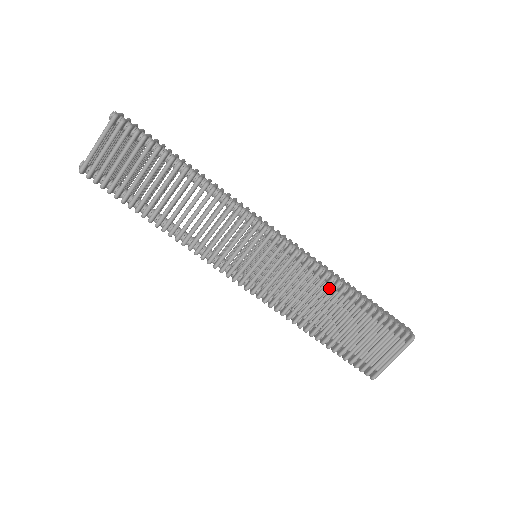
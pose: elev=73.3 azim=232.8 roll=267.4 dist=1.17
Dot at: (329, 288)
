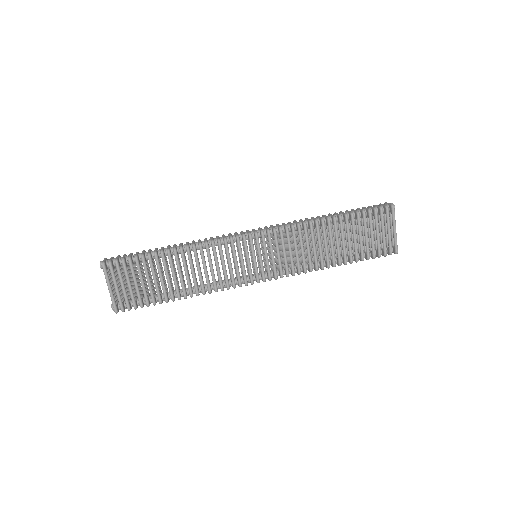
Dot at: (315, 230)
